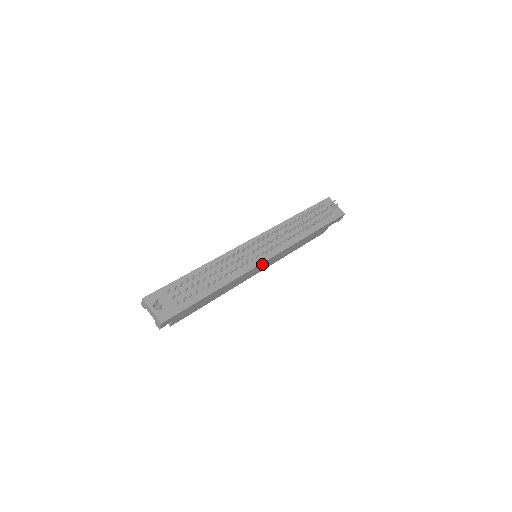
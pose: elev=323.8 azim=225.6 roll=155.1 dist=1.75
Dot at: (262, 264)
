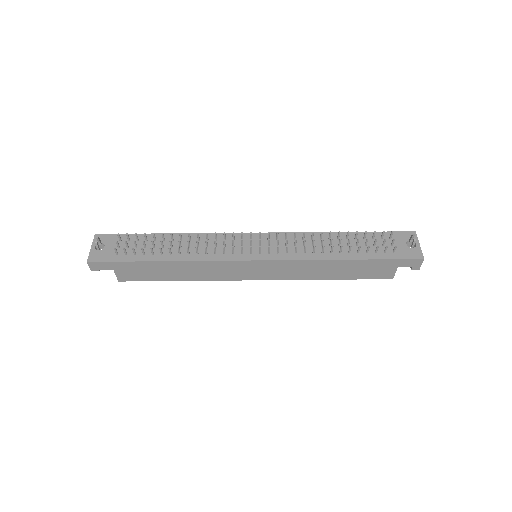
Dot at: (247, 263)
